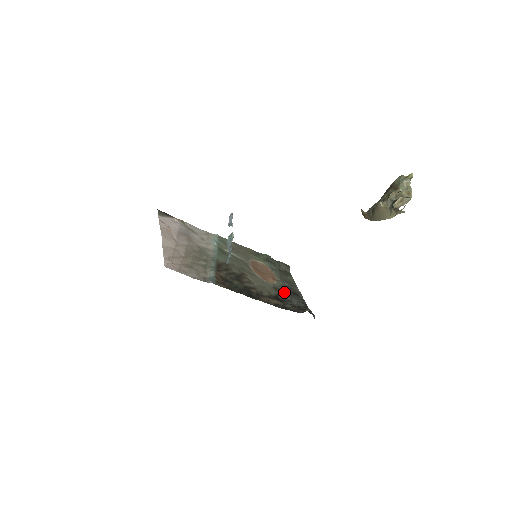
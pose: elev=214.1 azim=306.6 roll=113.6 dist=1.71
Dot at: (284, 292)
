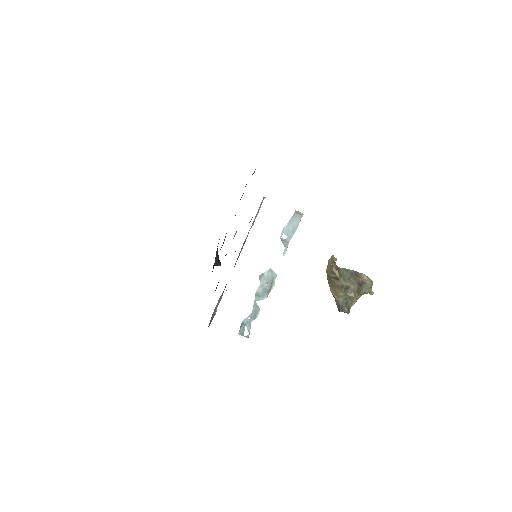
Dot at: occluded
